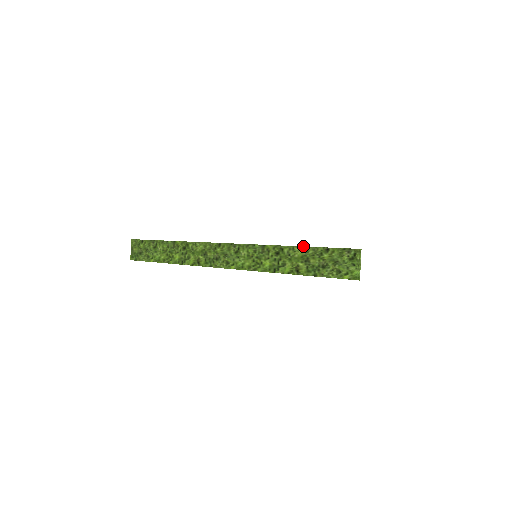
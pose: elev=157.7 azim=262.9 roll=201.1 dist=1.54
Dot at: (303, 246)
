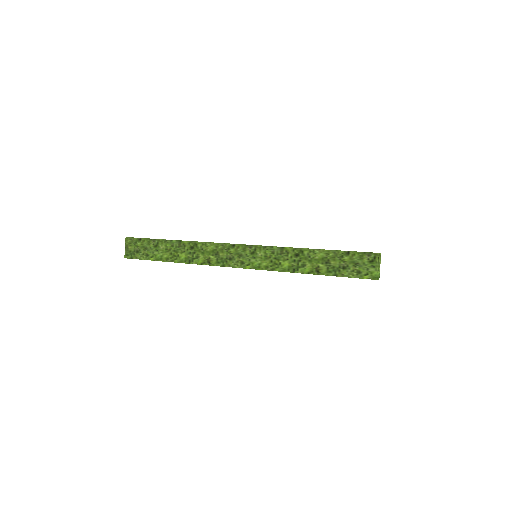
Dot at: (324, 249)
